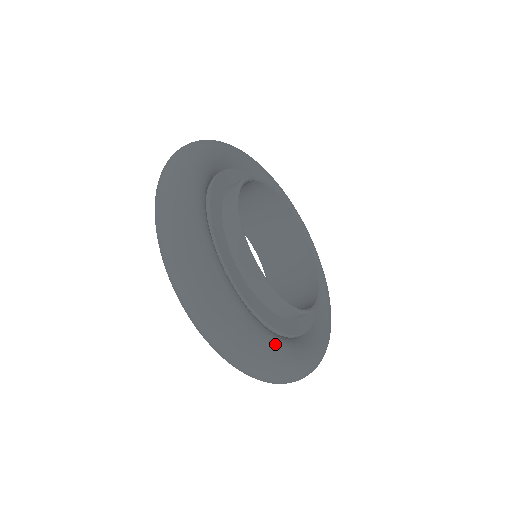
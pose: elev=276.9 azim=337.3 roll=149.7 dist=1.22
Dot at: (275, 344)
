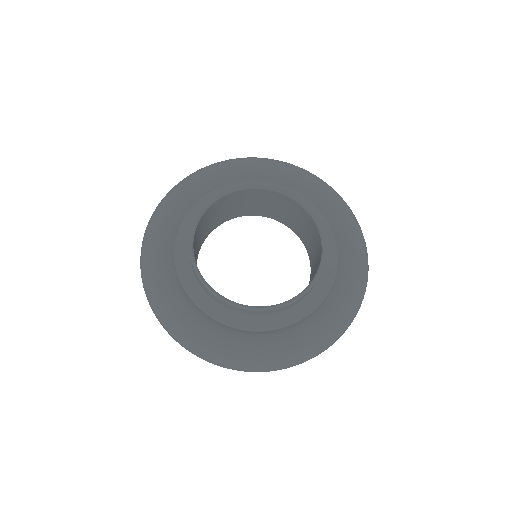
Dot at: (306, 337)
